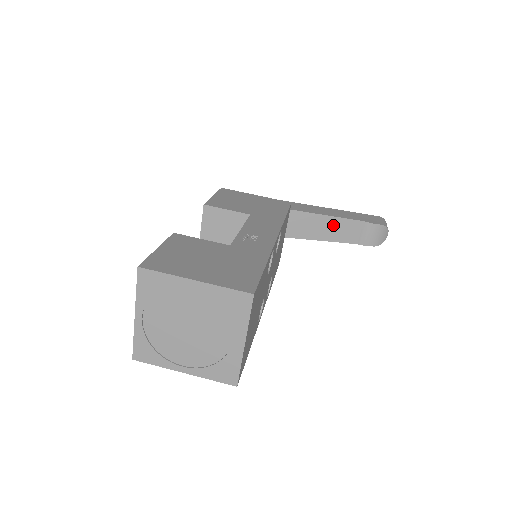
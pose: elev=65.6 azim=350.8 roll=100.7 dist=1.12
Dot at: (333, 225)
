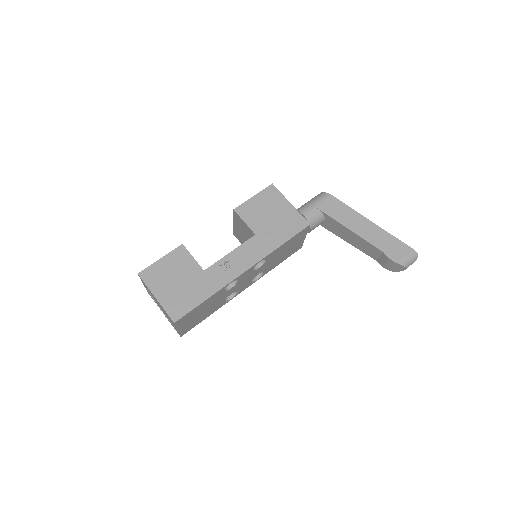
Dot at: (359, 241)
